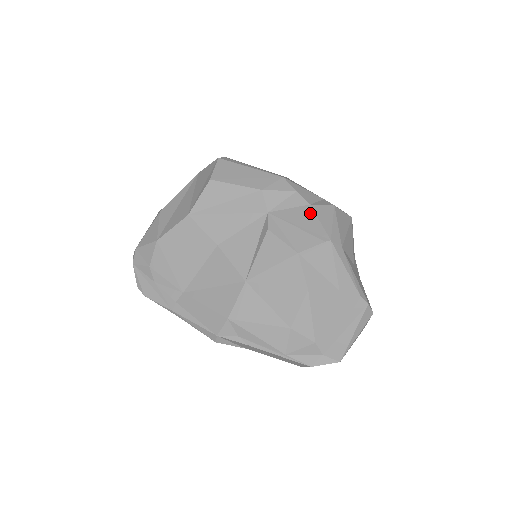
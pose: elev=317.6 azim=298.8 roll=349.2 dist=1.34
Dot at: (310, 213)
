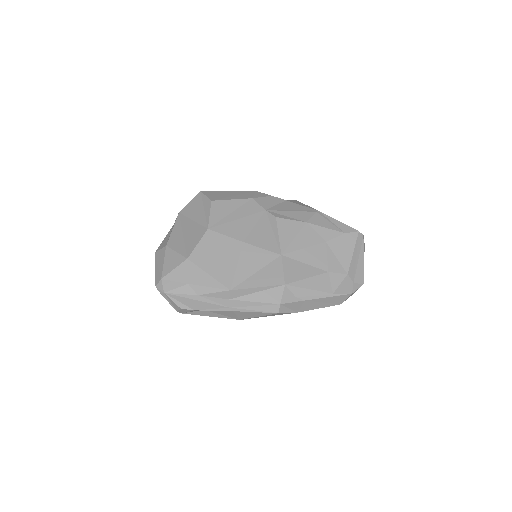
Dot at: (291, 203)
